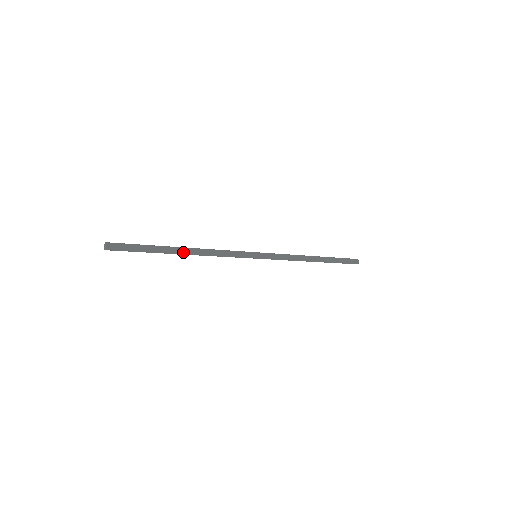
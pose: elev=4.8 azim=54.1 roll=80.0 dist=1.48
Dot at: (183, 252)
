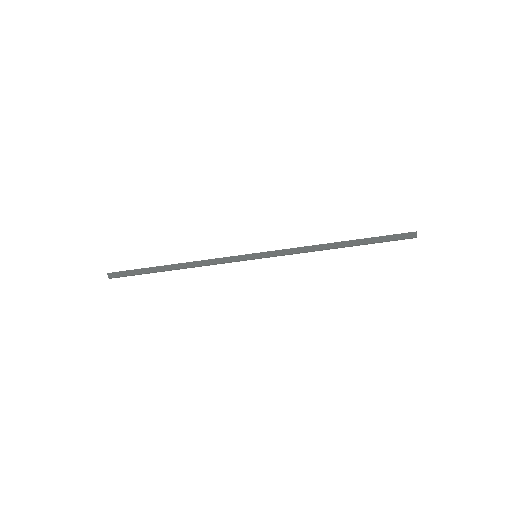
Dot at: (174, 265)
